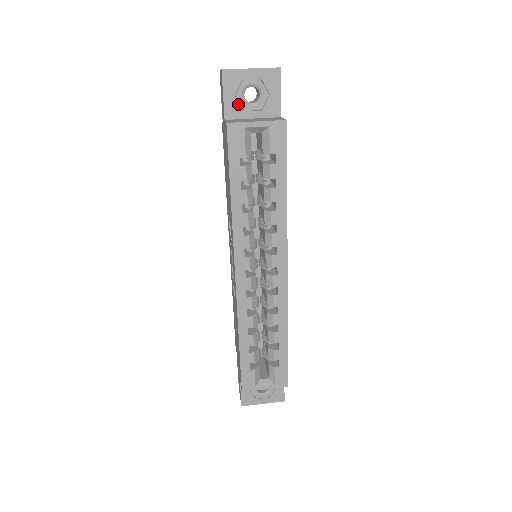
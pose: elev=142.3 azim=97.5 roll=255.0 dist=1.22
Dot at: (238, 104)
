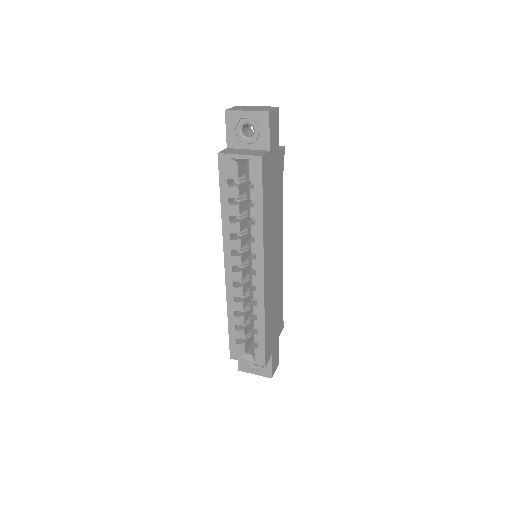
Dot at: (237, 137)
